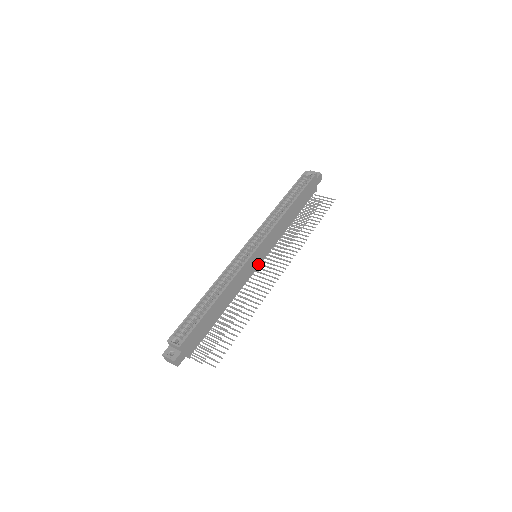
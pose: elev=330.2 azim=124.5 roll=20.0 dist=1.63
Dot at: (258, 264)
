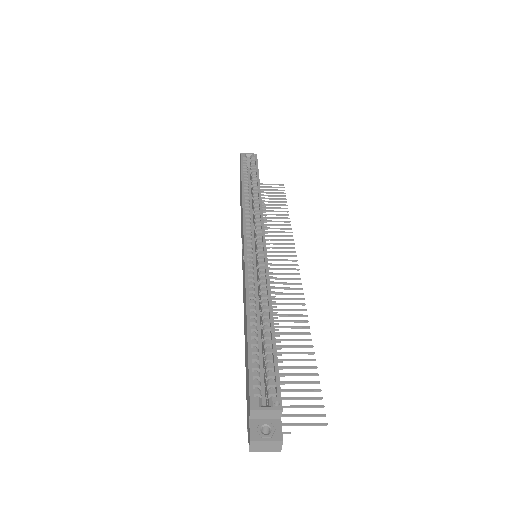
Dot at: occluded
